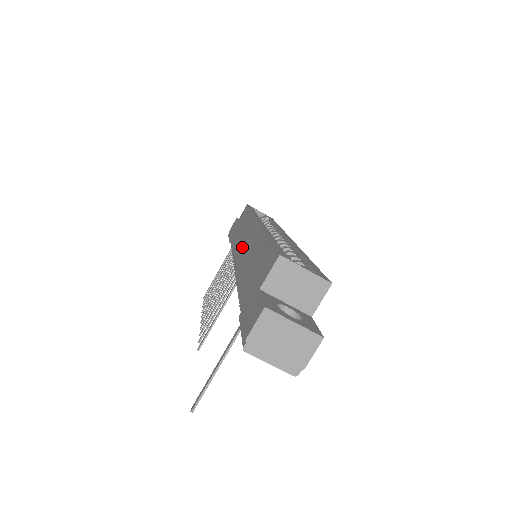
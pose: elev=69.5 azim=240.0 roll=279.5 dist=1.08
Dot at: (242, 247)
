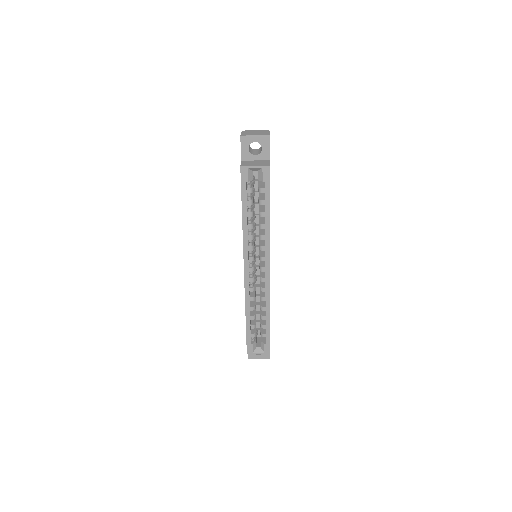
Dot at: occluded
